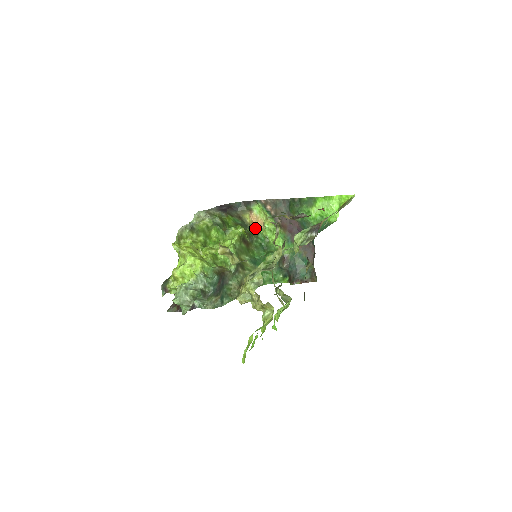
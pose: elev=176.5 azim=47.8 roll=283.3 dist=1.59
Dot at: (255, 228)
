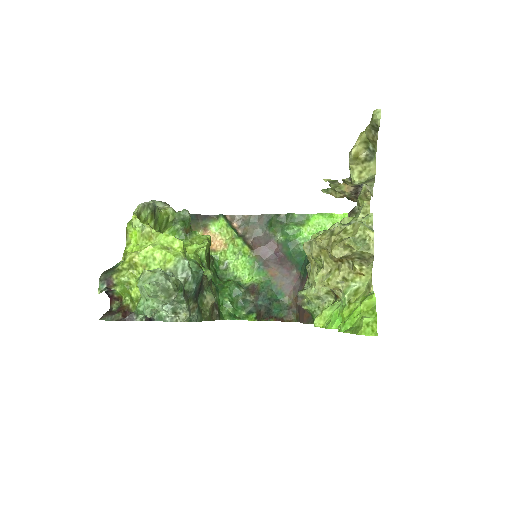
Dot at: occluded
